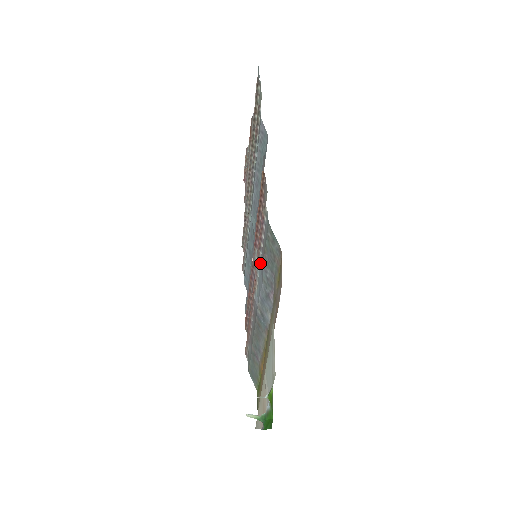
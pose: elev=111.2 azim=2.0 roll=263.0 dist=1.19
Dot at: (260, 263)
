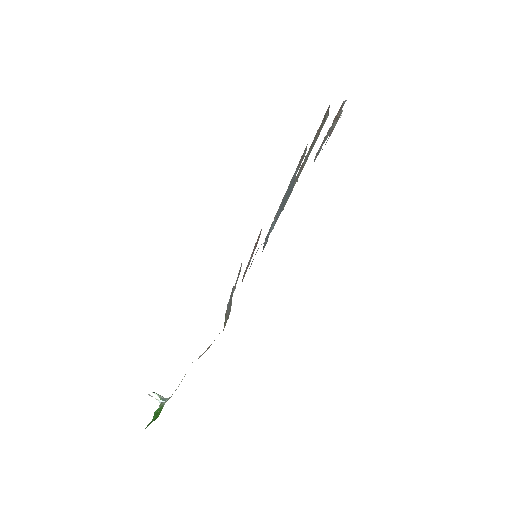
Dot at: occluded
